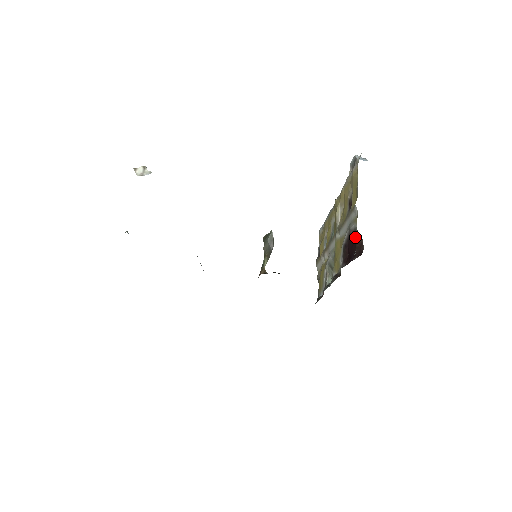
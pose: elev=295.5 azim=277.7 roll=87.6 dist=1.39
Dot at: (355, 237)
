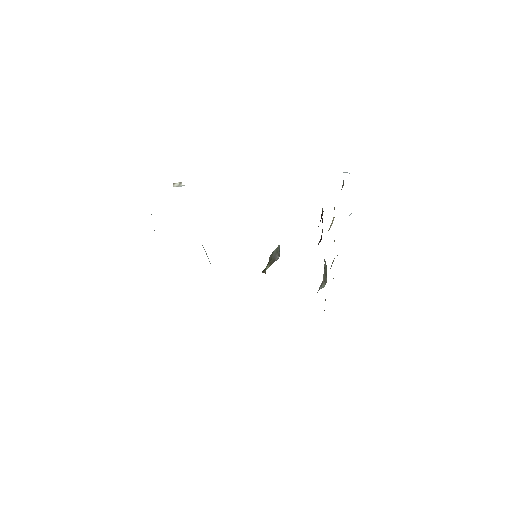
Dot at: occluded
